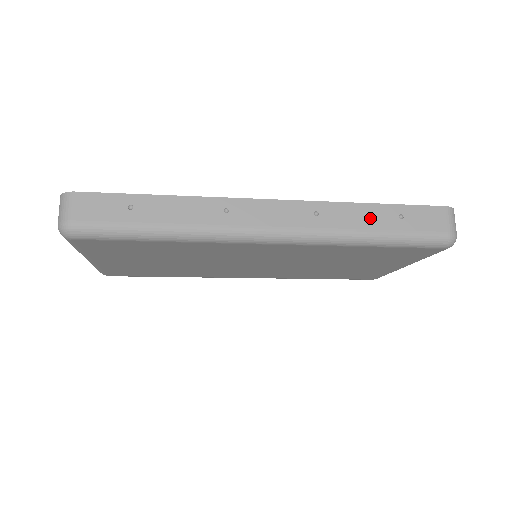
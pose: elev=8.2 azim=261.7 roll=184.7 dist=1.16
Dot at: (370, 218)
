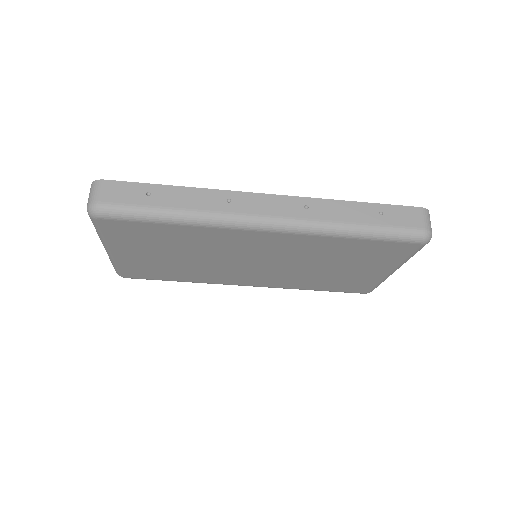
Dot at: (353, 213)
